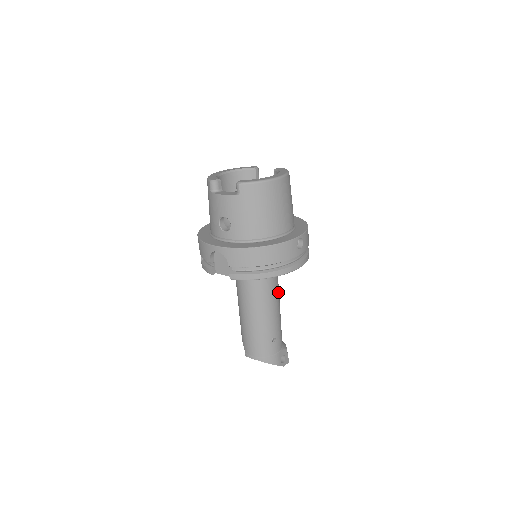
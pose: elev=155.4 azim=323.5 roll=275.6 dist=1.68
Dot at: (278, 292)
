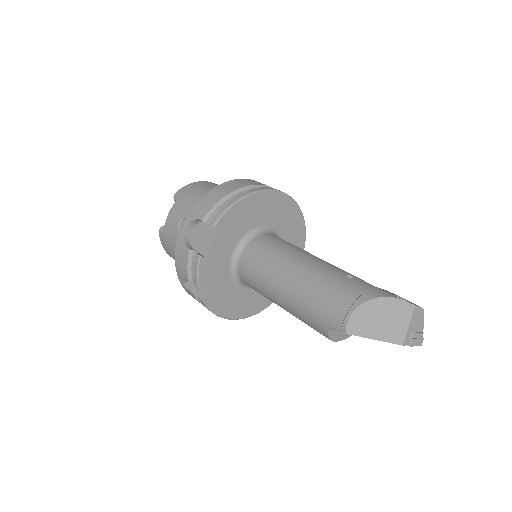
Dot at: occluded
